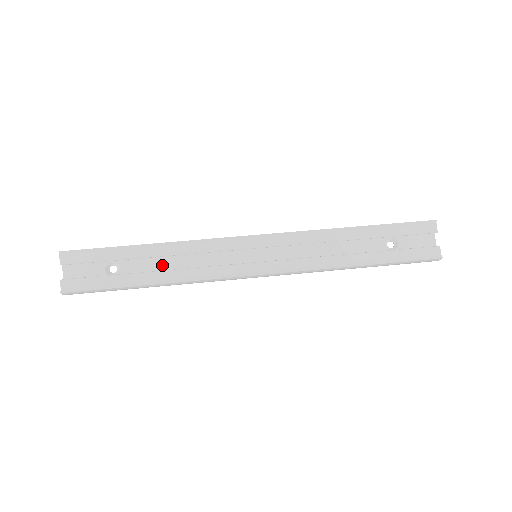
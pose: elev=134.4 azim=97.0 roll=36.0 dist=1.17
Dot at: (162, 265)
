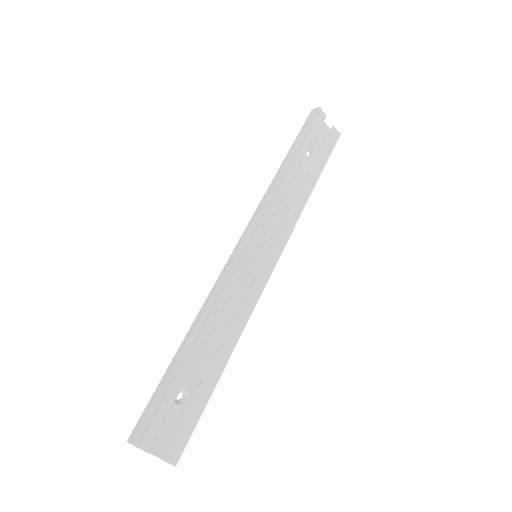
Dot at: (210, 344)
